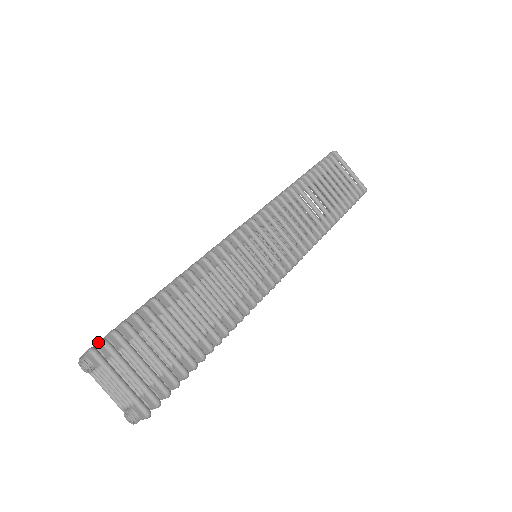
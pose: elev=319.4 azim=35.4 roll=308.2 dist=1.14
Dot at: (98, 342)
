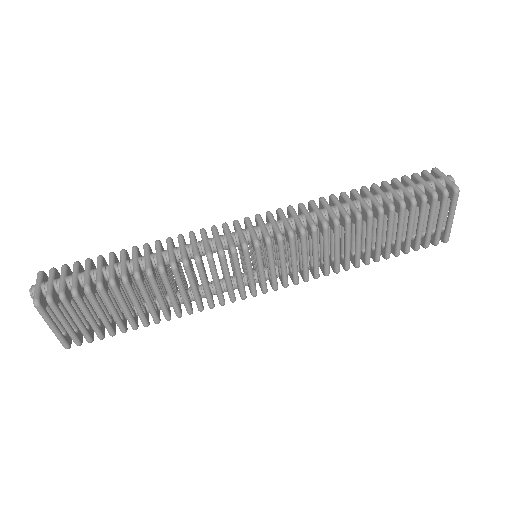
Dot at: (46, 294)
